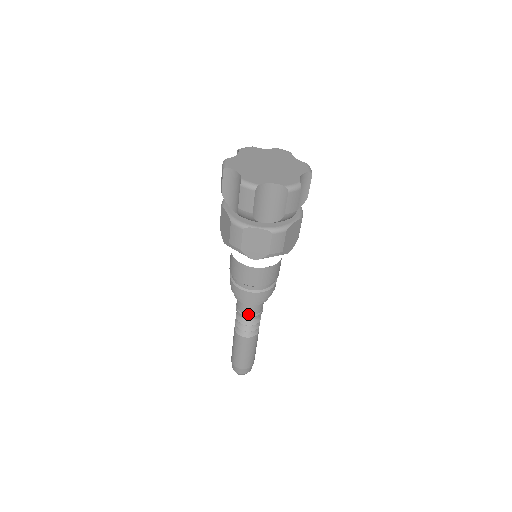
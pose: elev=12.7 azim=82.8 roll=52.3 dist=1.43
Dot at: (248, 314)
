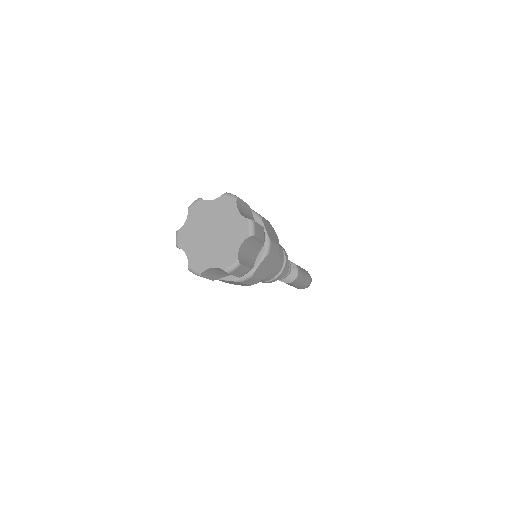
Dot at: occluded
